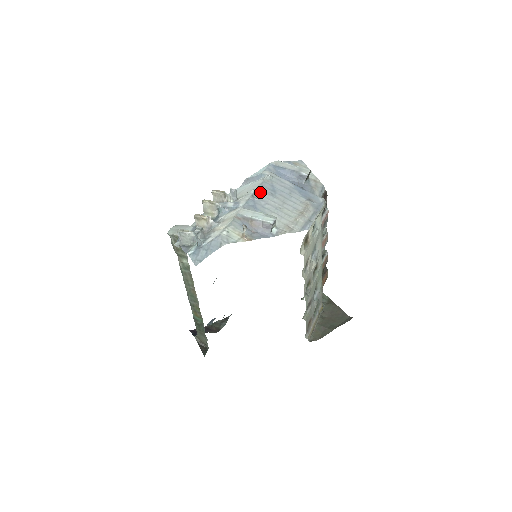
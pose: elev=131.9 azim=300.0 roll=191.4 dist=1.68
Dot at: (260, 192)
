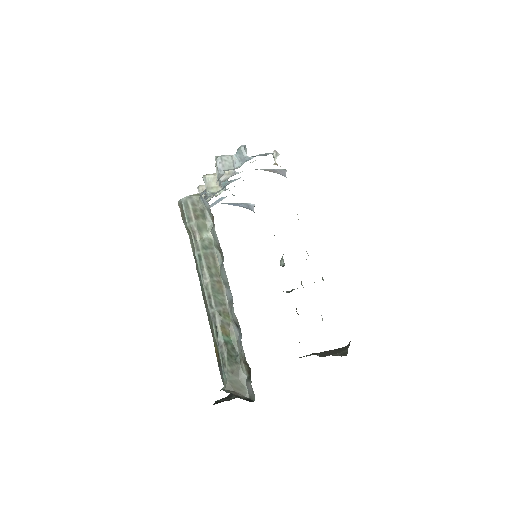
Dot at: occluded
